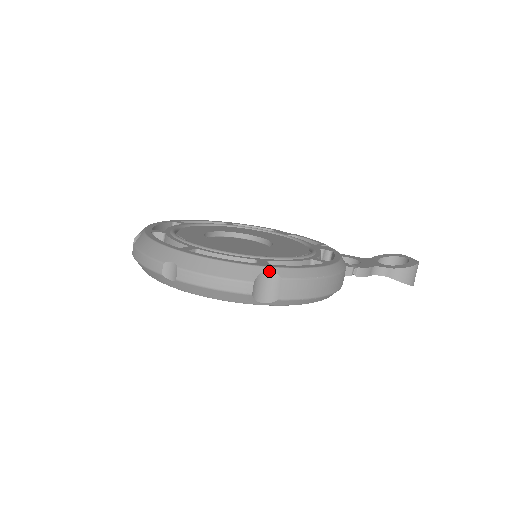
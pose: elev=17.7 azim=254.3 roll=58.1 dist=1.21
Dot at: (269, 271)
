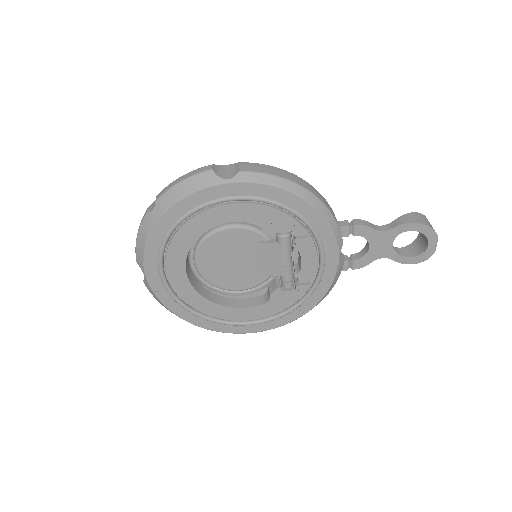
Dot at: (228, 165)
